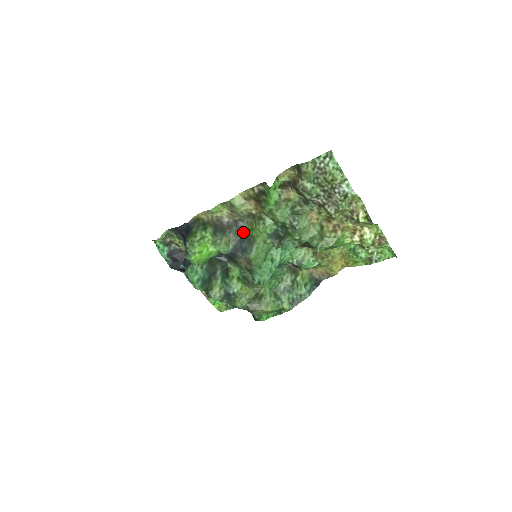
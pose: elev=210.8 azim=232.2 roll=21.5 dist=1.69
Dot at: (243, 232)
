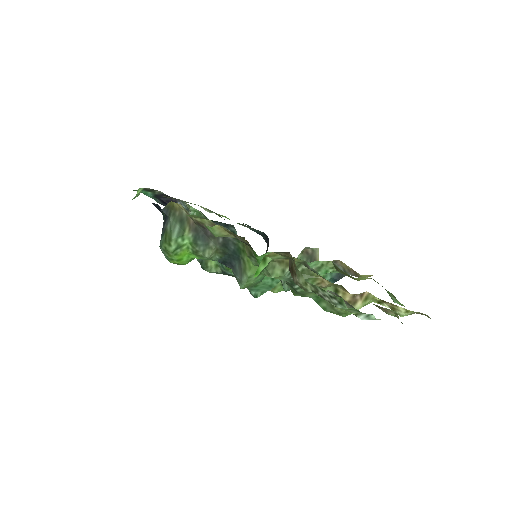
Dot at: (233, 248)
